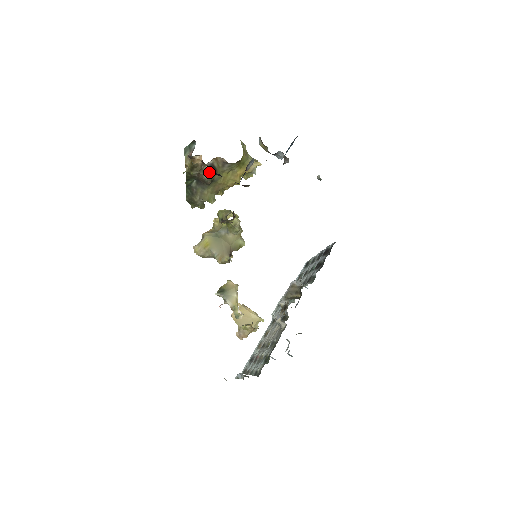
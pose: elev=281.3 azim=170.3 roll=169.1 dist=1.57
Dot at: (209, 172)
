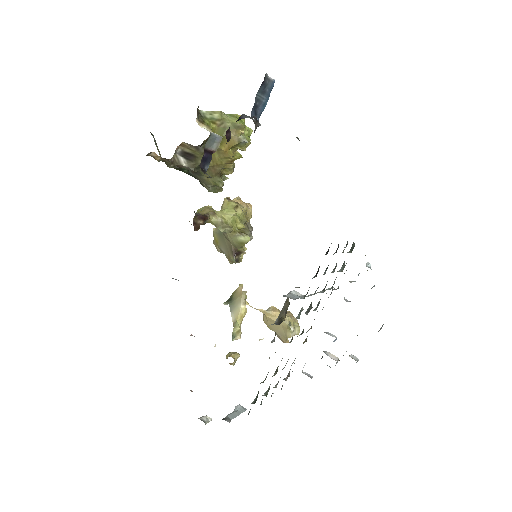
Dot at: (186, 160)
